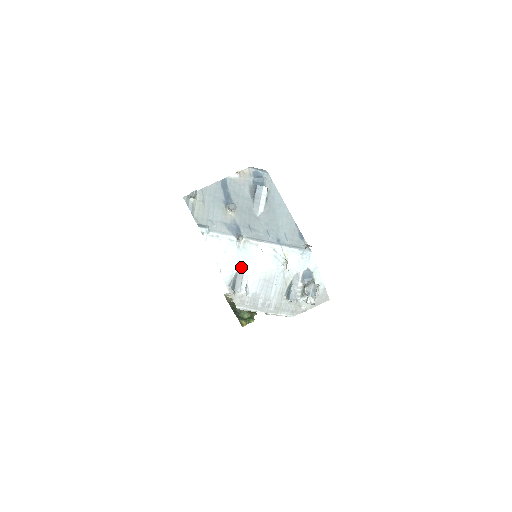
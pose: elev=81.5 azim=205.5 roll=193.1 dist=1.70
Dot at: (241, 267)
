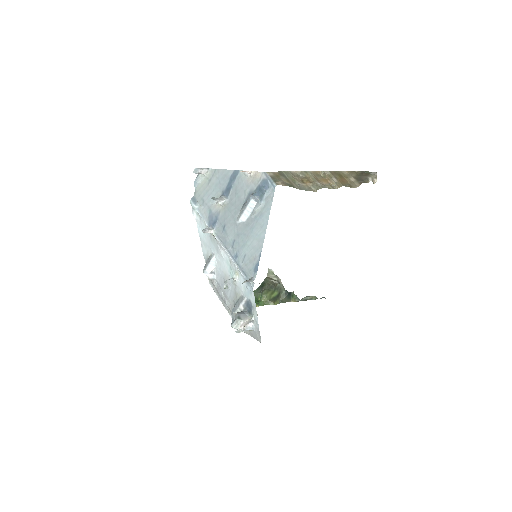
Dot at: (212, 254)
